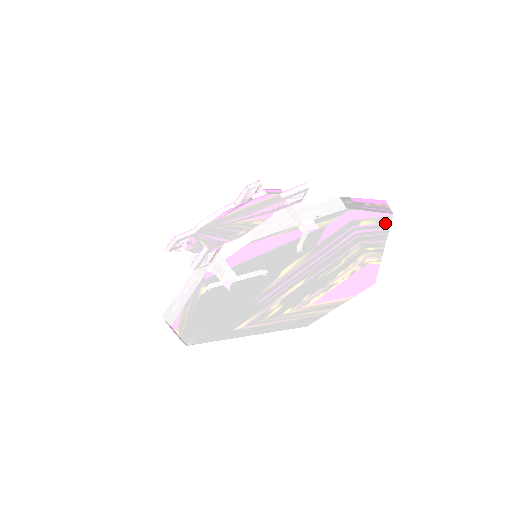
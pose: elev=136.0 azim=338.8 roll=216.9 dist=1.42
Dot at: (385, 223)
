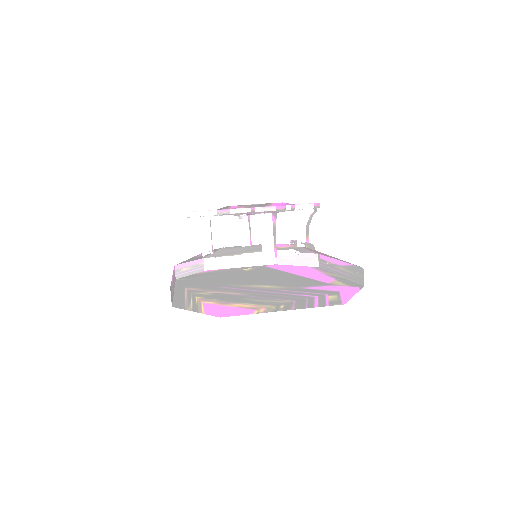
Dot at: (327, 304)
